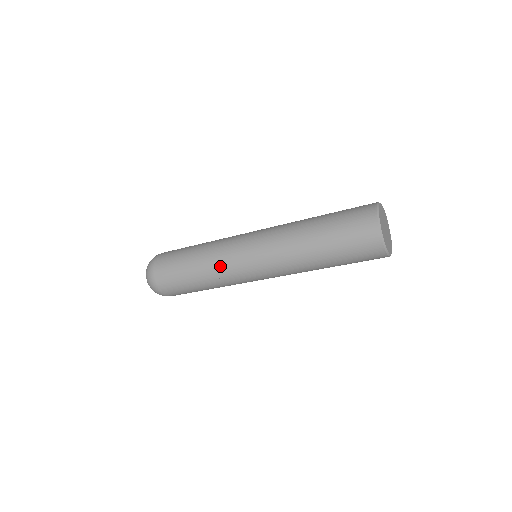
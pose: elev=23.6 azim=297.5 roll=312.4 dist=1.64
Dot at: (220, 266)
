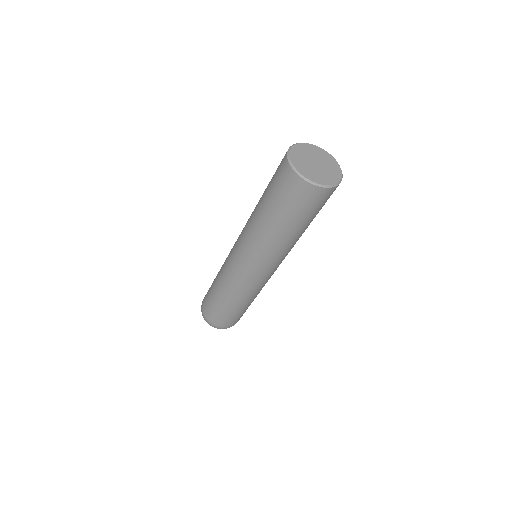
Dot at: (242, 290)
